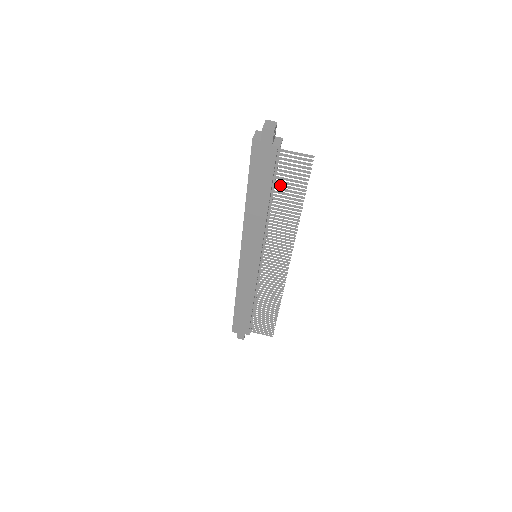
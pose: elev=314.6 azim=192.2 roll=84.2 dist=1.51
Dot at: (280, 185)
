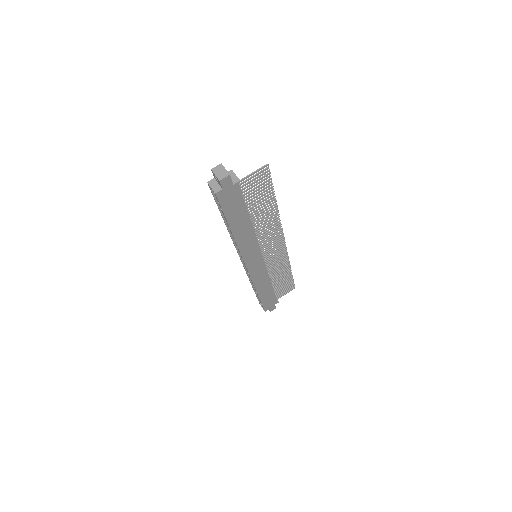
Dot at: (252, 202)
